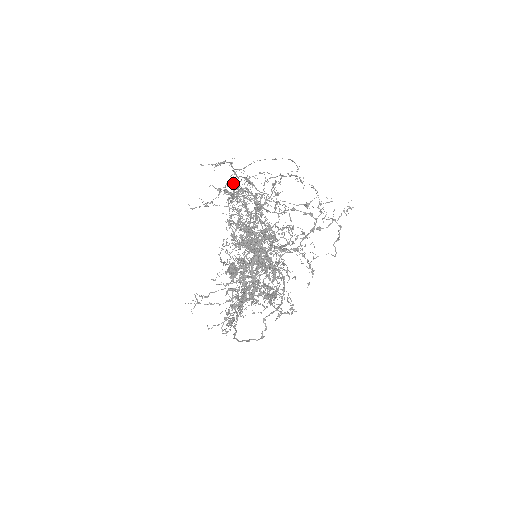
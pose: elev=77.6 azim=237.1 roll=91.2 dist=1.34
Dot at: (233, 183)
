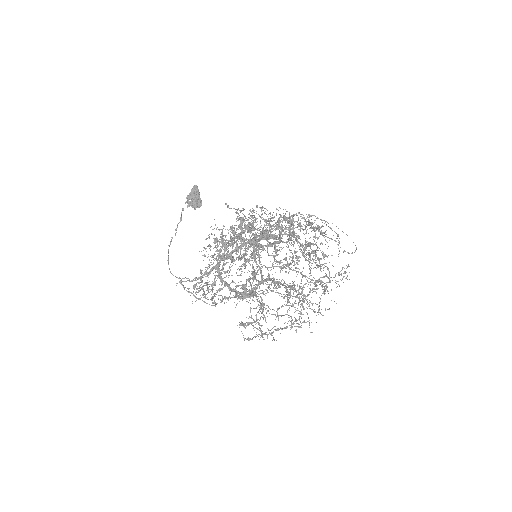
Dot at: occluded
